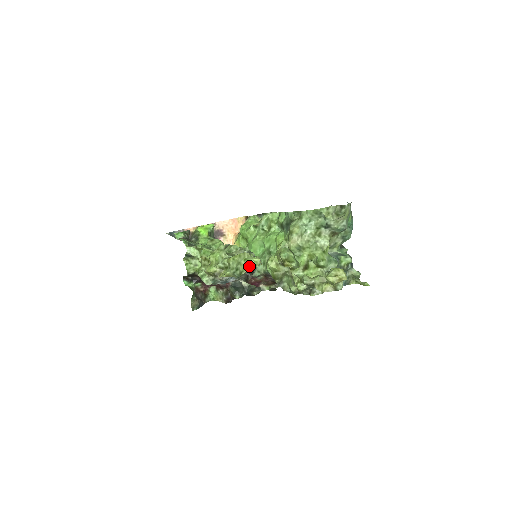
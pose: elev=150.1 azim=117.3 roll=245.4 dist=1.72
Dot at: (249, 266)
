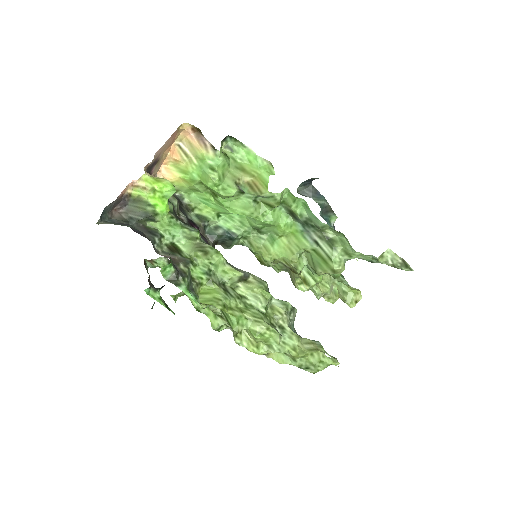
Dot at: occluded
